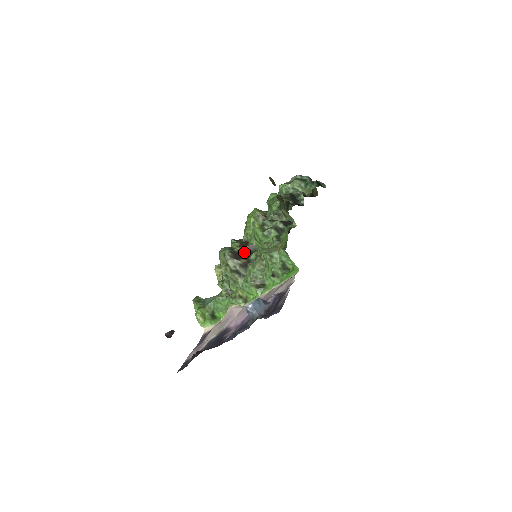
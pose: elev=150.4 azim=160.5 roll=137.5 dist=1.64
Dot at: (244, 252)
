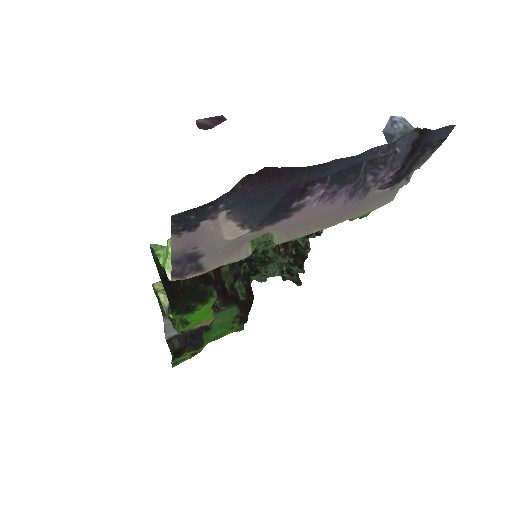
Dot at: occluded
